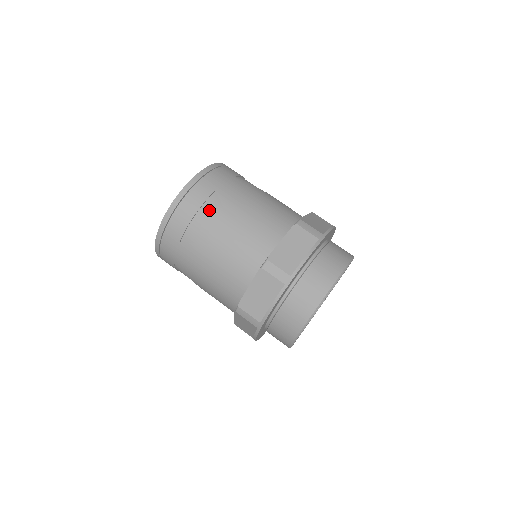
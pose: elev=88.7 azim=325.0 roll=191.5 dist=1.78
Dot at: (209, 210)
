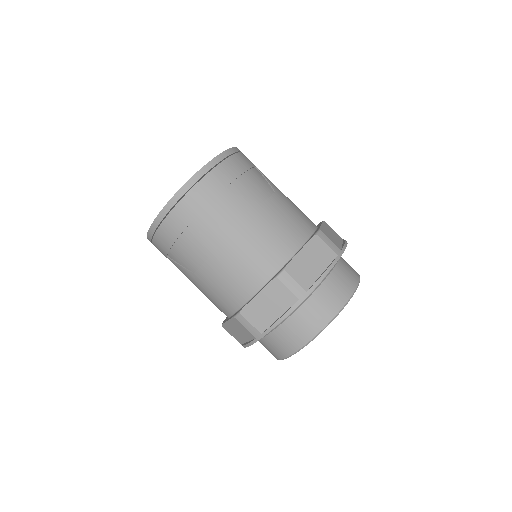
Dot at: (188, 241)
